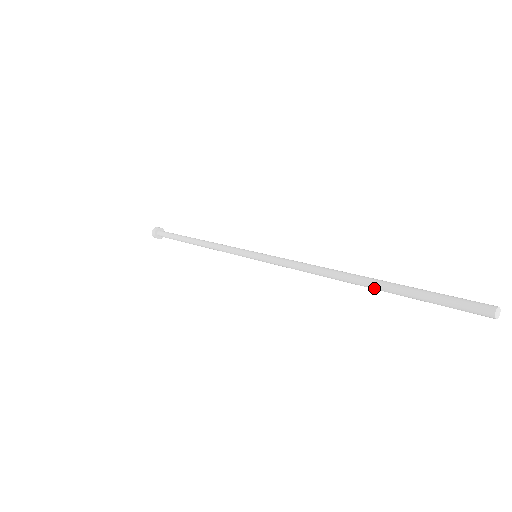
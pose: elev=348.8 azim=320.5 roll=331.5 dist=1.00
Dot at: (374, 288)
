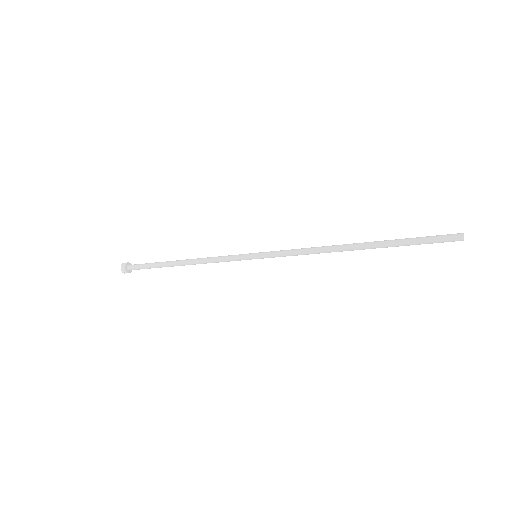
Dot at: (374, 247)
